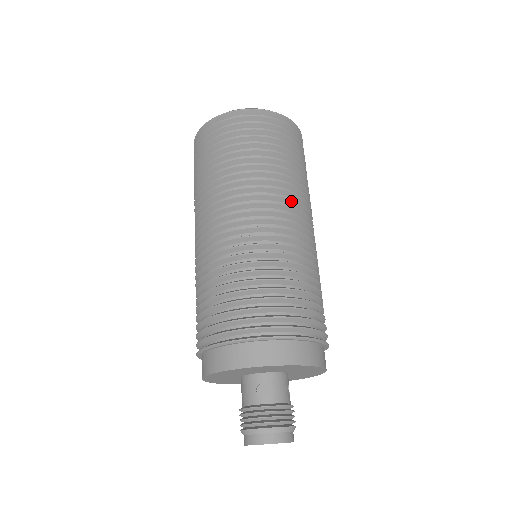
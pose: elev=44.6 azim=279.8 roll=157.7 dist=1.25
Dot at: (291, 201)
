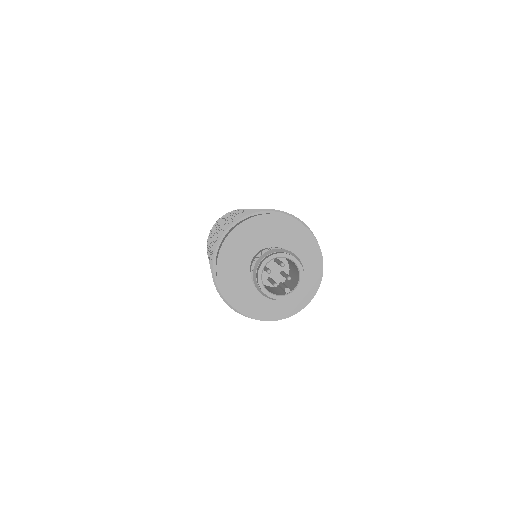
Dot at: occluded
